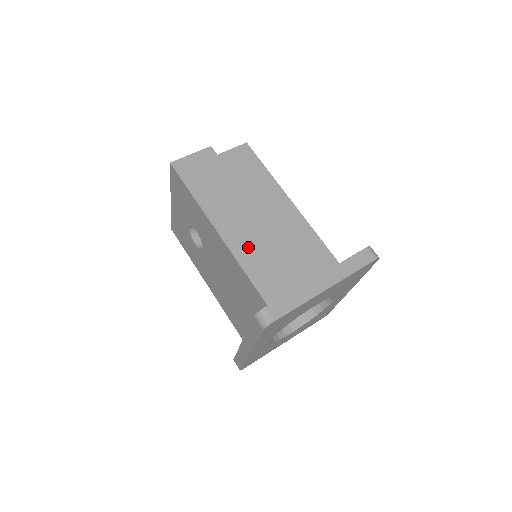
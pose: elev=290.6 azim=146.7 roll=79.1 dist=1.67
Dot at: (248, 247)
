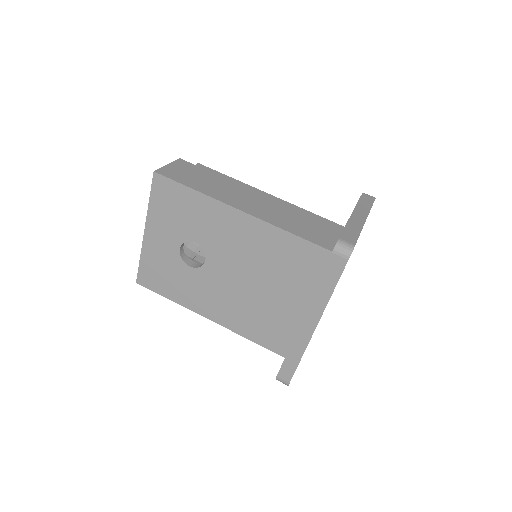
Dot at: (275, 216)
